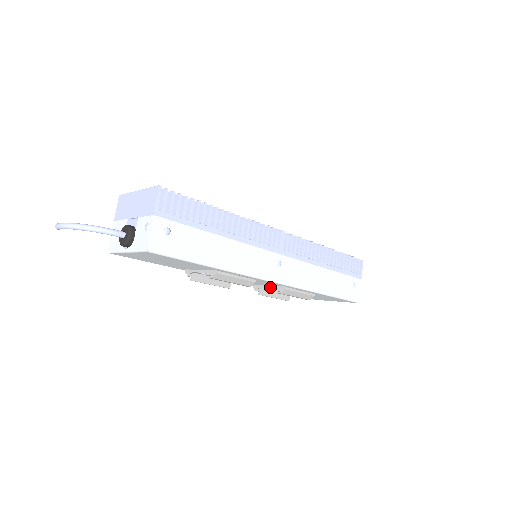
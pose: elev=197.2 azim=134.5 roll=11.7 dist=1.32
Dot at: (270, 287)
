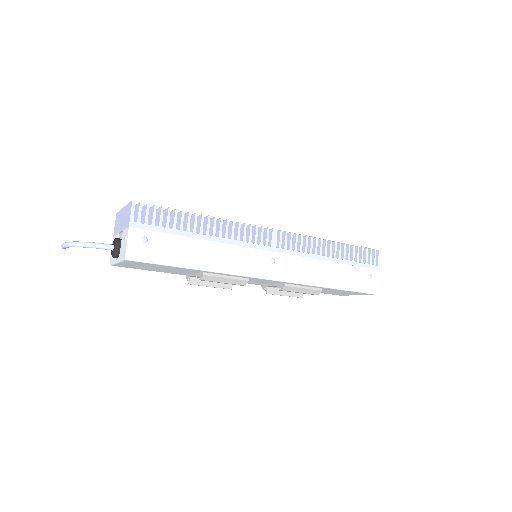
Dot at: (274, 285)
